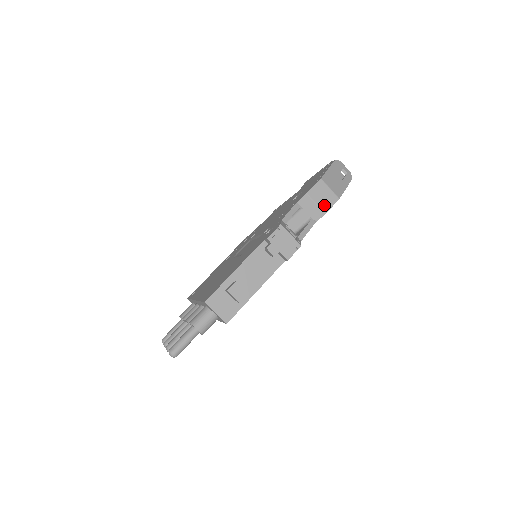
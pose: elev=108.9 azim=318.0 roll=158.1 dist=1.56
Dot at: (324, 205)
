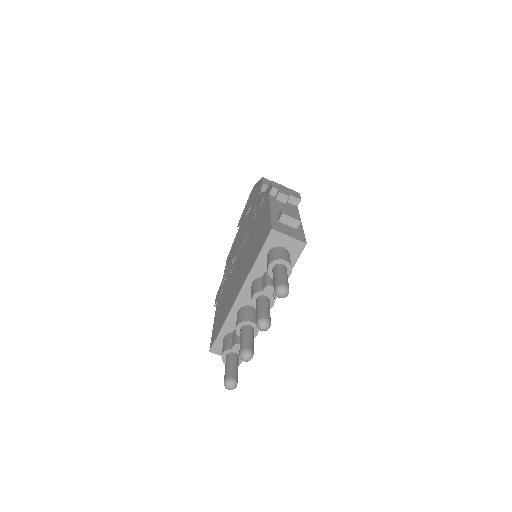
Dot at: occluded
